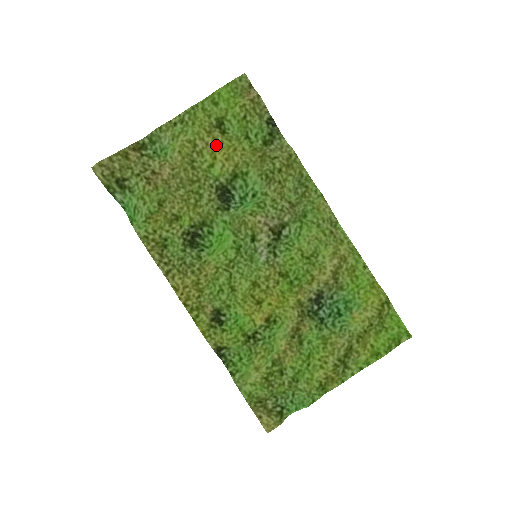
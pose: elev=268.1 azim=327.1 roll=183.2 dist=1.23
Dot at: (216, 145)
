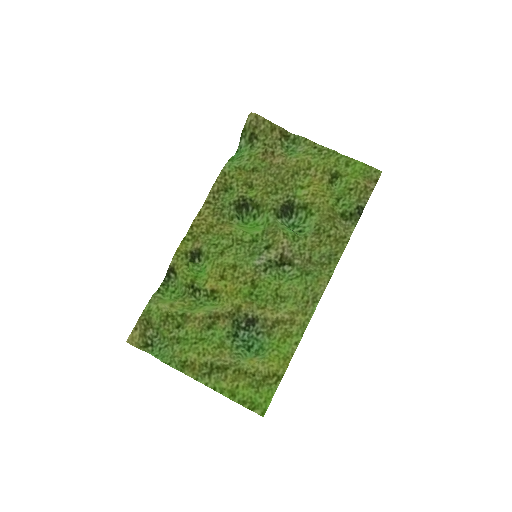
Dot at: (318, 182)
